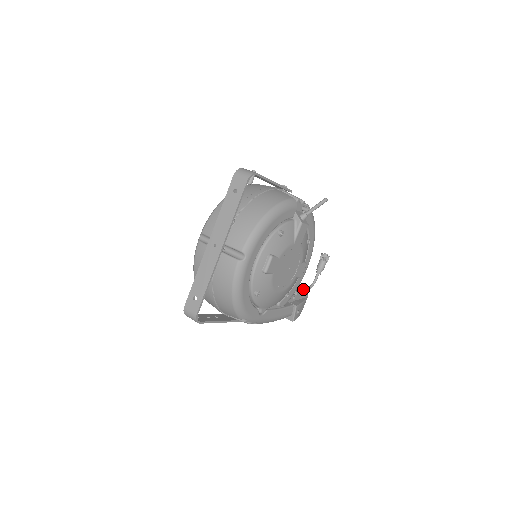
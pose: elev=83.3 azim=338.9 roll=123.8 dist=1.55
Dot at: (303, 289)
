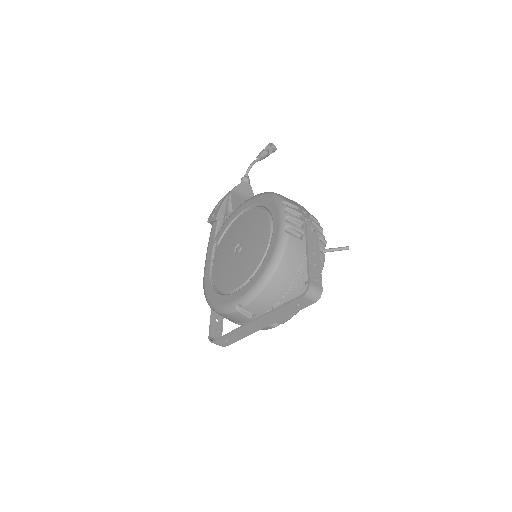
Dot at: (250, 193)
